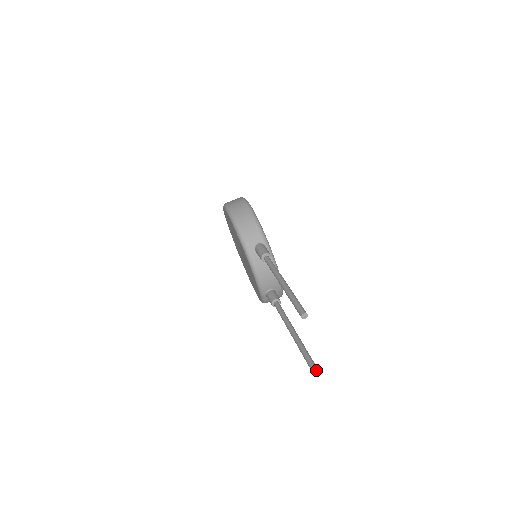
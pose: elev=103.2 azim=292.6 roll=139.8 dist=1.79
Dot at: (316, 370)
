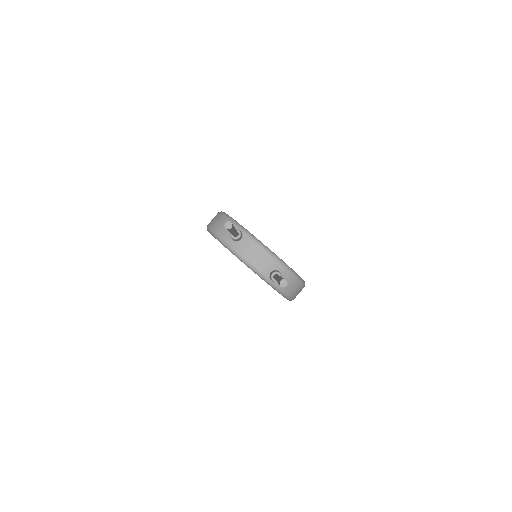
Dot at: (286, 283)
